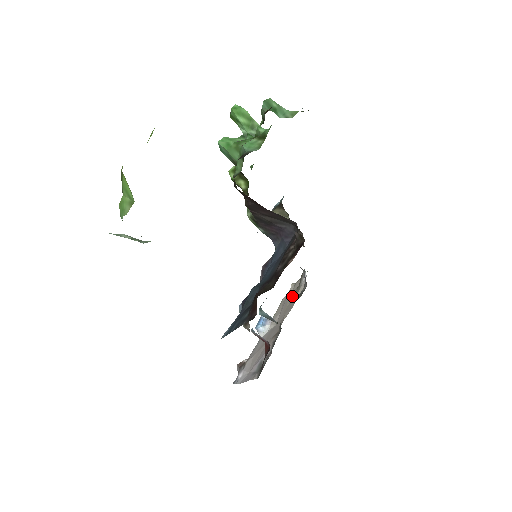
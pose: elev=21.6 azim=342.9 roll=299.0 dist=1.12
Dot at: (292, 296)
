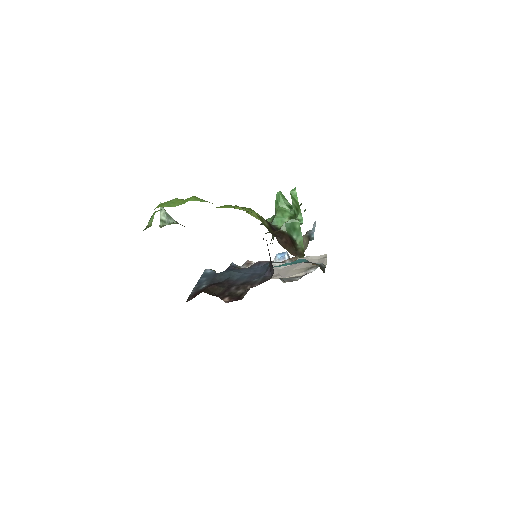
Dot at: (302, 267)
